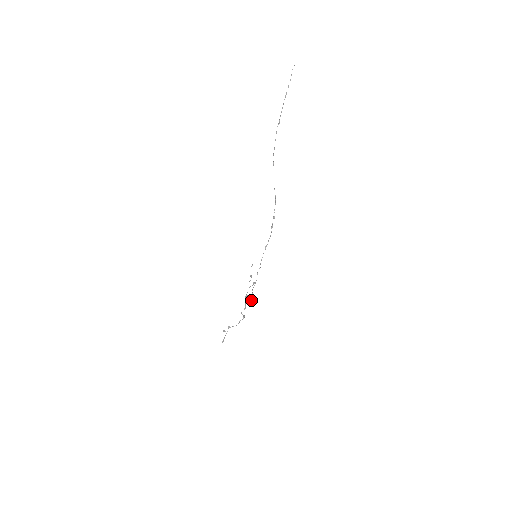
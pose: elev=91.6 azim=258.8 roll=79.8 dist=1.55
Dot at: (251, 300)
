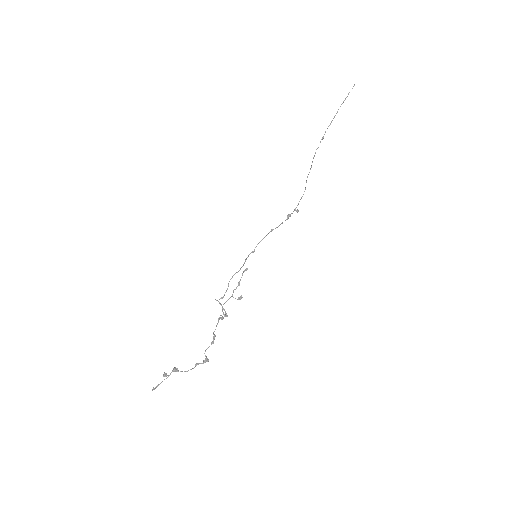
Dot at: (224, 310)
